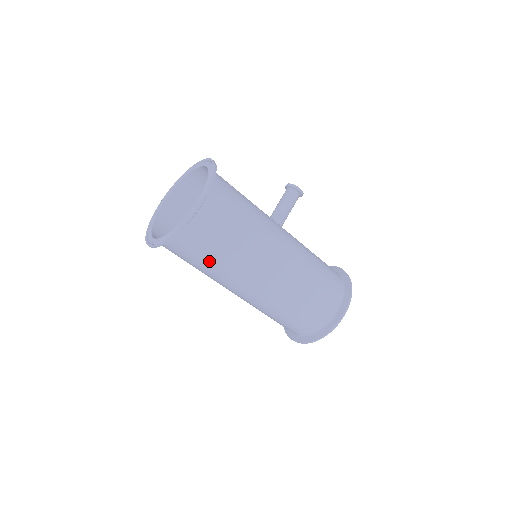
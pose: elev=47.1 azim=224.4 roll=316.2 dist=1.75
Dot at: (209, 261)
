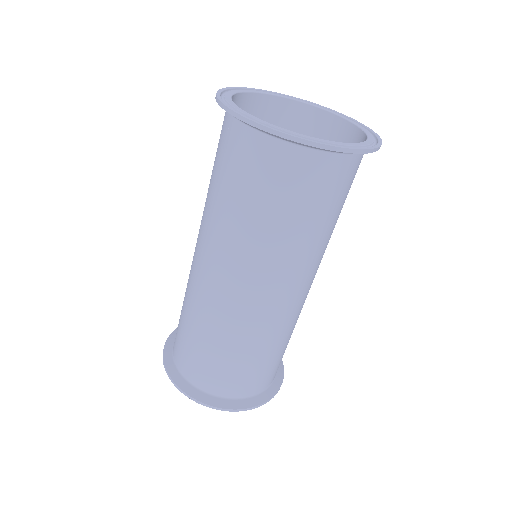
Dot at: (325, 220)
